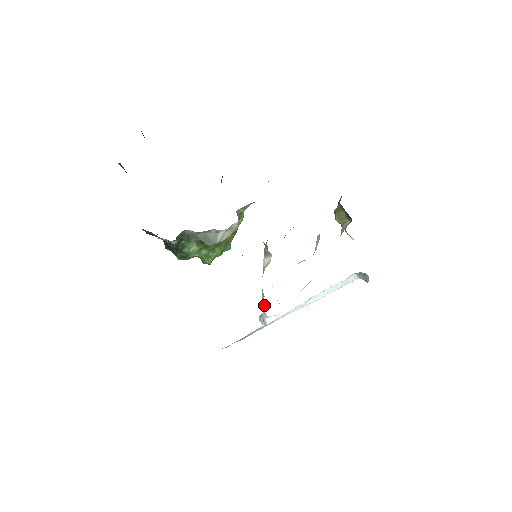
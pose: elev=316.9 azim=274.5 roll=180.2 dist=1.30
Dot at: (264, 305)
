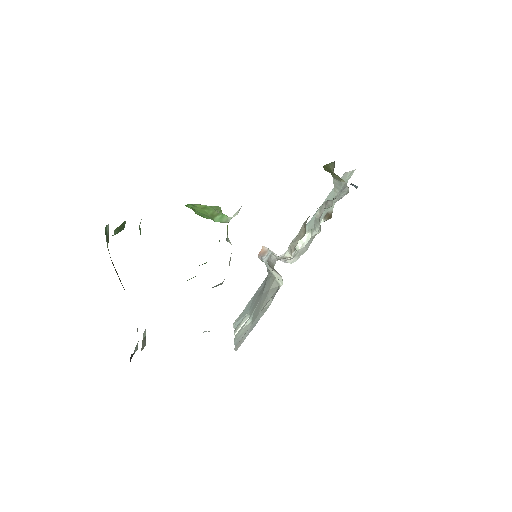
Dot at: occluded
